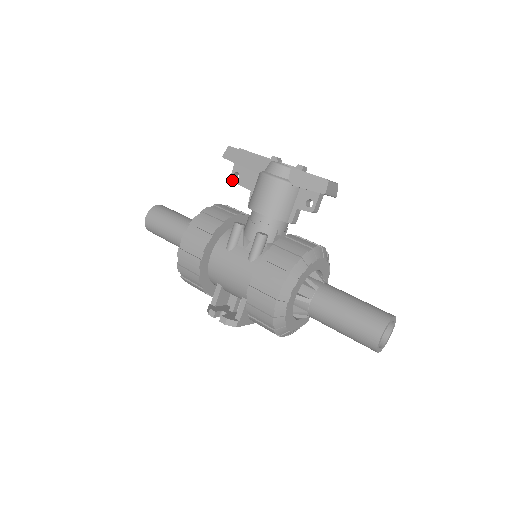
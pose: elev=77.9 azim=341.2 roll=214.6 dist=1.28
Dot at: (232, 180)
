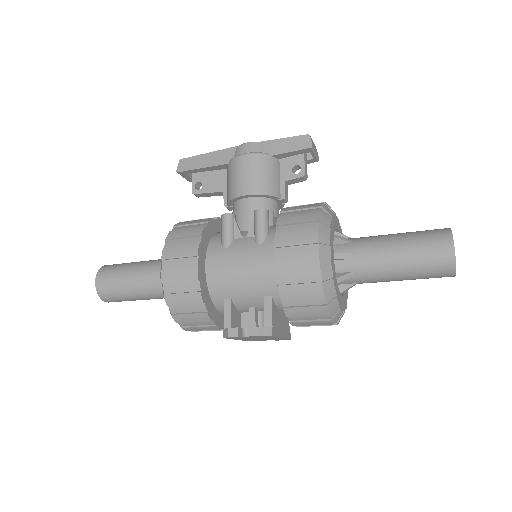
Dot at: (195, 192)
